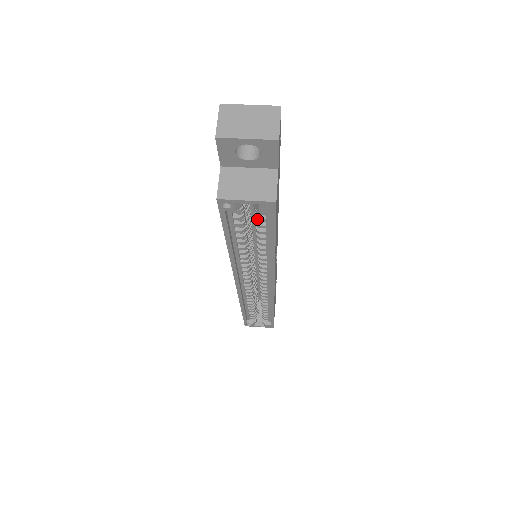
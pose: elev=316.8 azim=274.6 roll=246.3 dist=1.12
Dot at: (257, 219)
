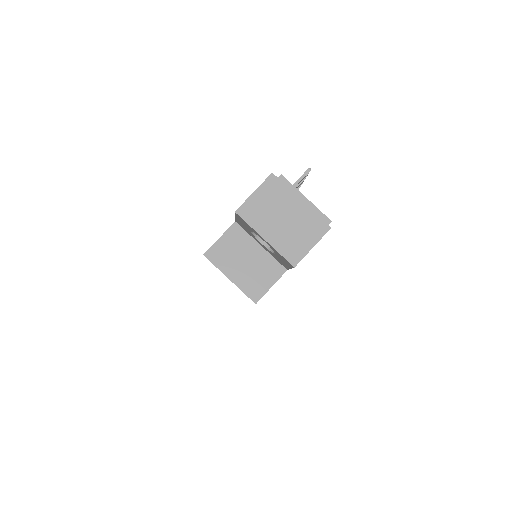
Dot at: occluded
